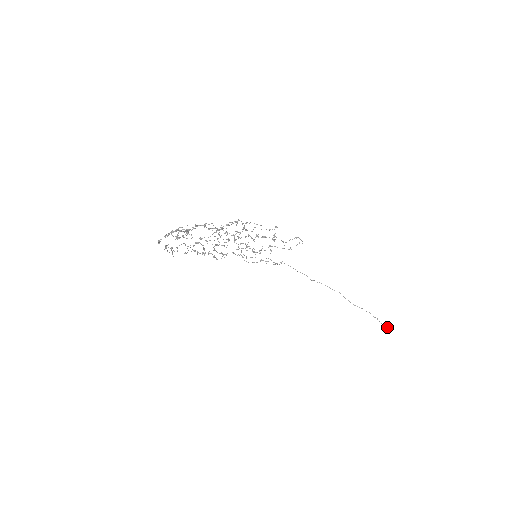
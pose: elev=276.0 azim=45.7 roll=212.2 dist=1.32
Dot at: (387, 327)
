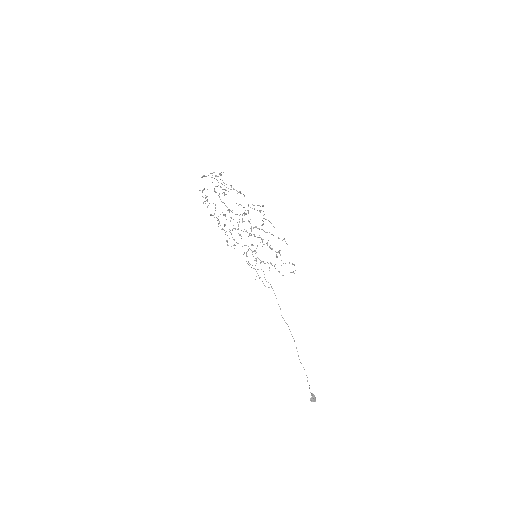
Dot at: (313, 397)
